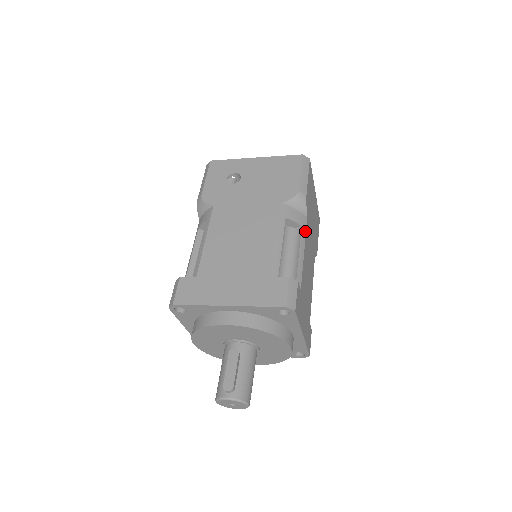
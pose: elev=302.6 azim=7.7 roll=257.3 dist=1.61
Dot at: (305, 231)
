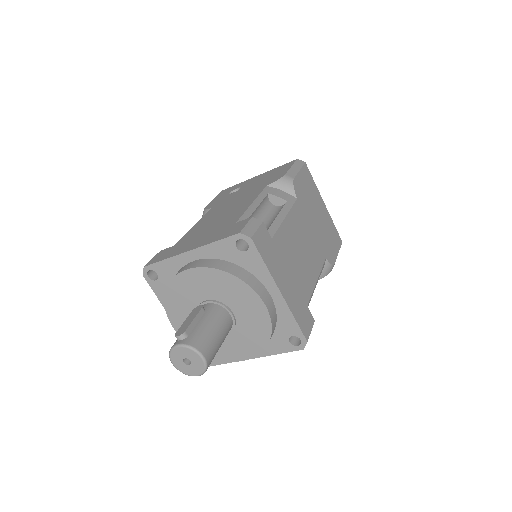
Dot at: (291, 206)
